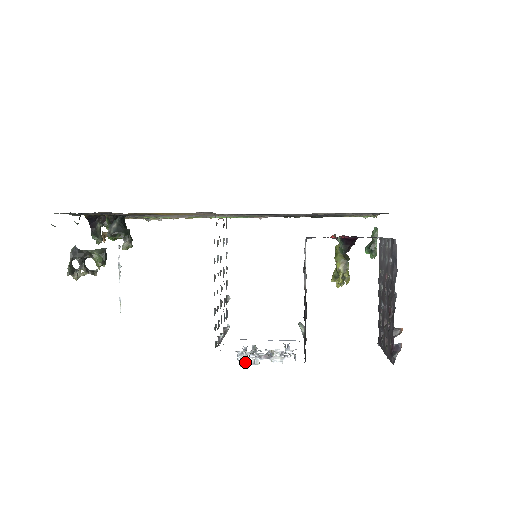
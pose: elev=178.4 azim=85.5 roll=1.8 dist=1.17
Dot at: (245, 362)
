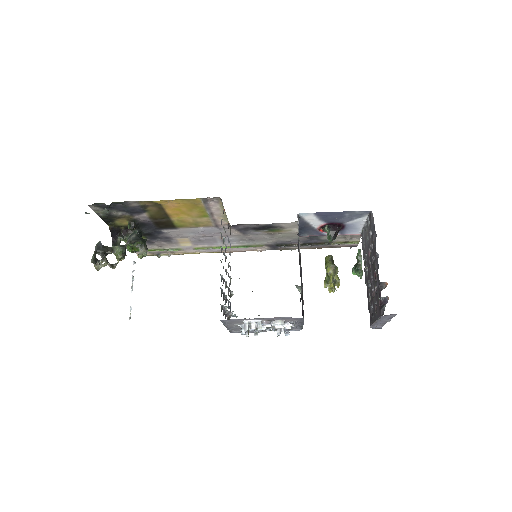
Dot at: (248, 326)
